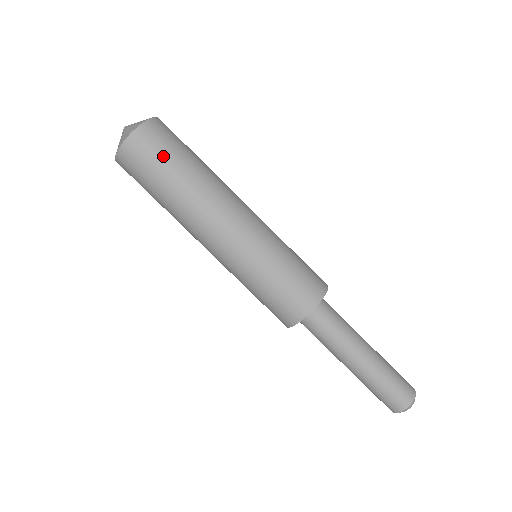
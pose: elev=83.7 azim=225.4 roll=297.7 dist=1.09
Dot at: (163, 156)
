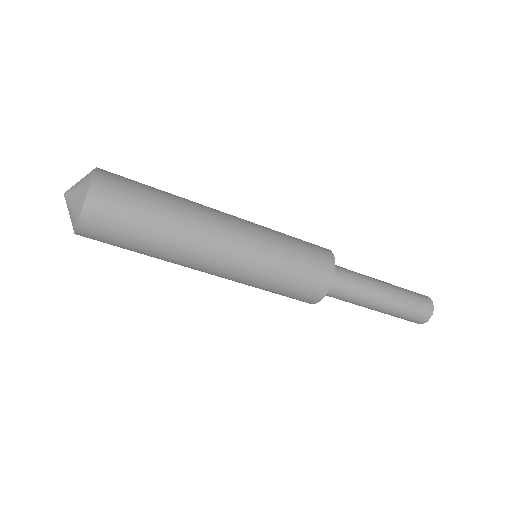
Dot at: (124, 226)
